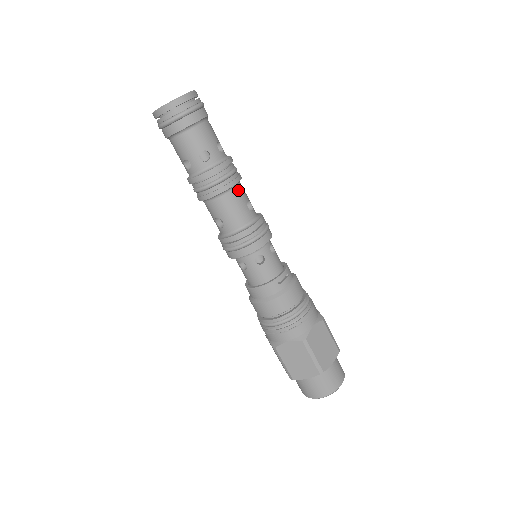
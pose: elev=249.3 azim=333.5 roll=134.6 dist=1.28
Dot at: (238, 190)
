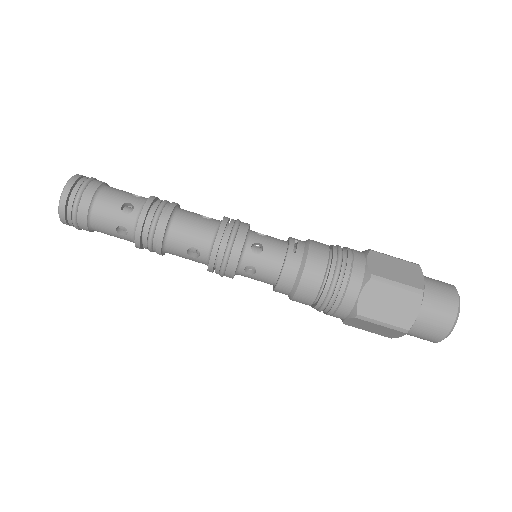
Dot at: (182, 212)
